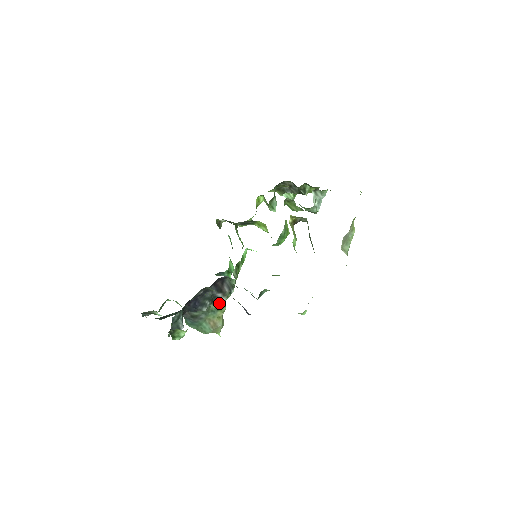
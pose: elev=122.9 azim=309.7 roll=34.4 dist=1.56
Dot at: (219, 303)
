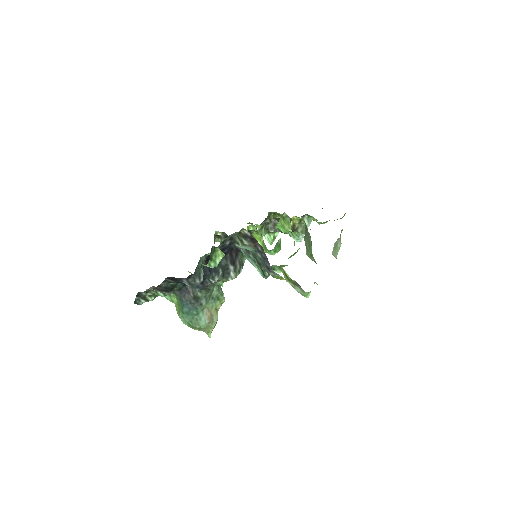
Dot at: (221, 291)
